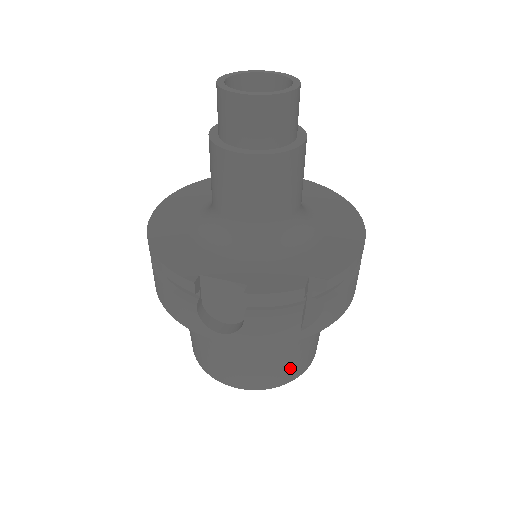
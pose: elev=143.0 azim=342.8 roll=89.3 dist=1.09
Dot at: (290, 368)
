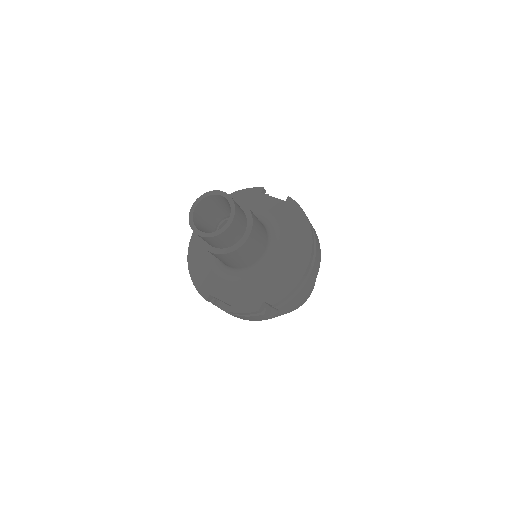
Dot at: occluded
